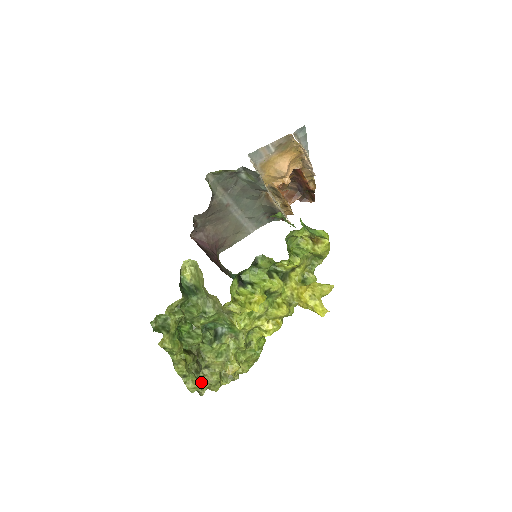
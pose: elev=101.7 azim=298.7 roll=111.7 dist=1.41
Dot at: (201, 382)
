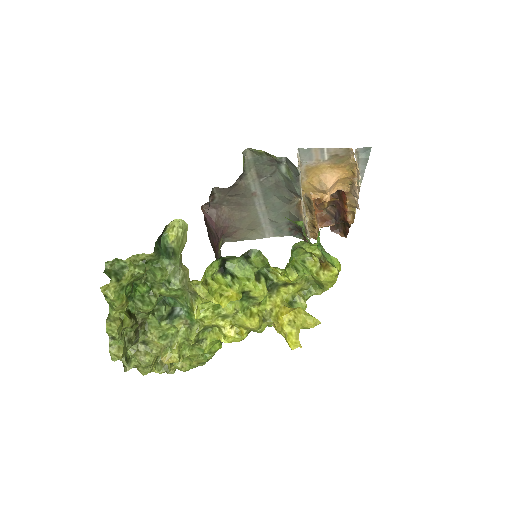
Dot at: (131, 356)
